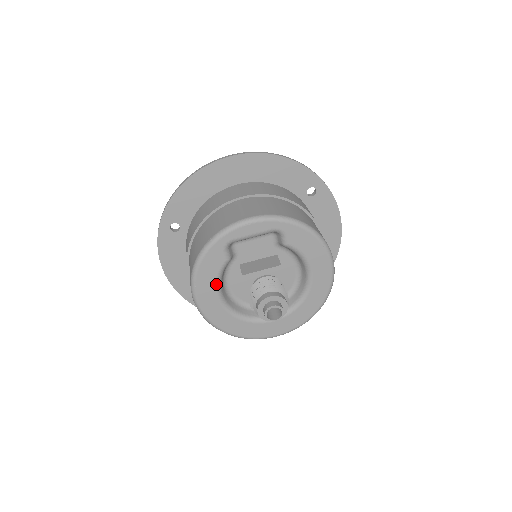
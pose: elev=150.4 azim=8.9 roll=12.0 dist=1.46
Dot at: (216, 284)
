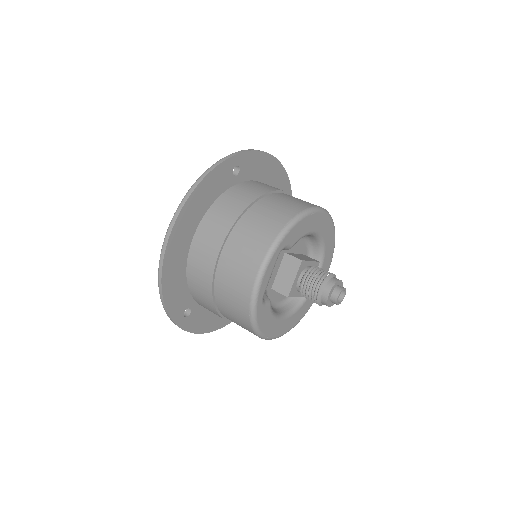
Dot at: (276, 319)
